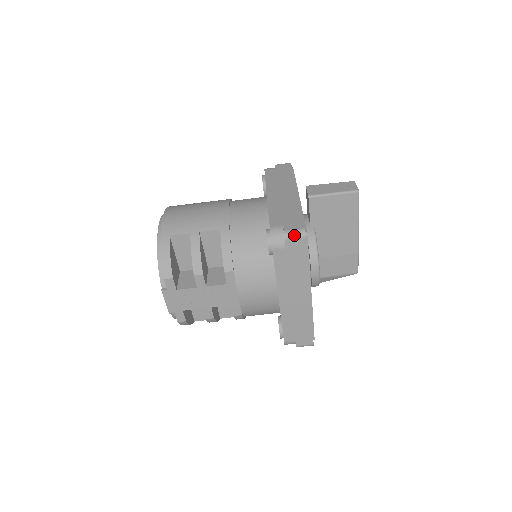
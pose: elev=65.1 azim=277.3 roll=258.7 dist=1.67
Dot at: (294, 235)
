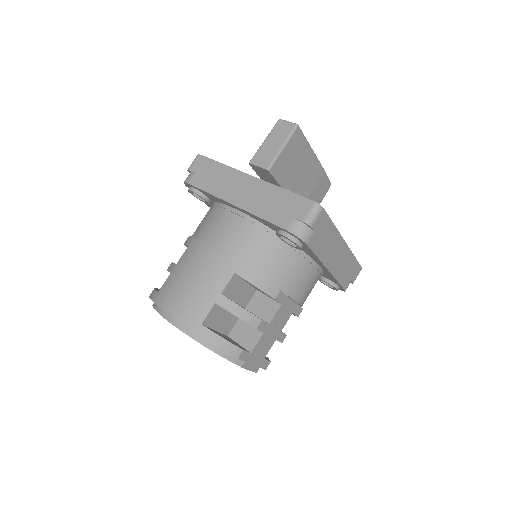
Dot at: (314, 216)
